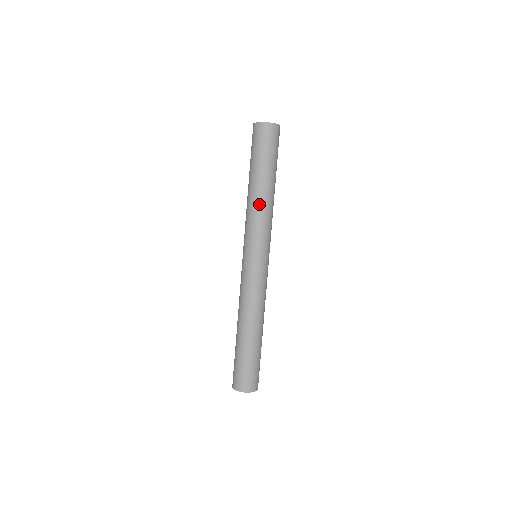
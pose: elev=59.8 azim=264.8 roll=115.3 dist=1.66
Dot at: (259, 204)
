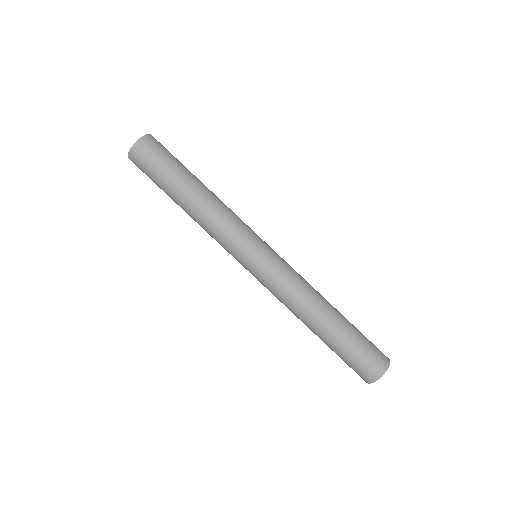
Dot at: (206, 213)
